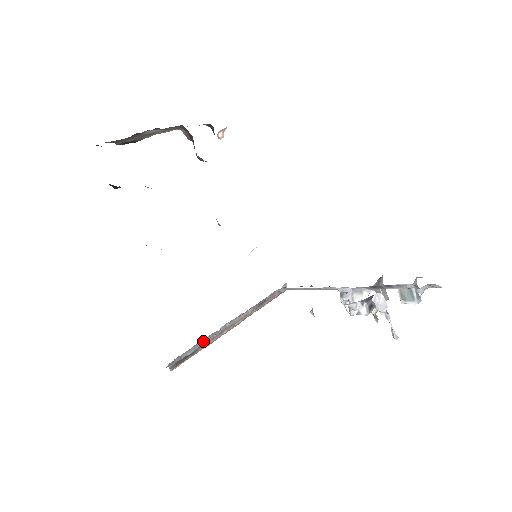
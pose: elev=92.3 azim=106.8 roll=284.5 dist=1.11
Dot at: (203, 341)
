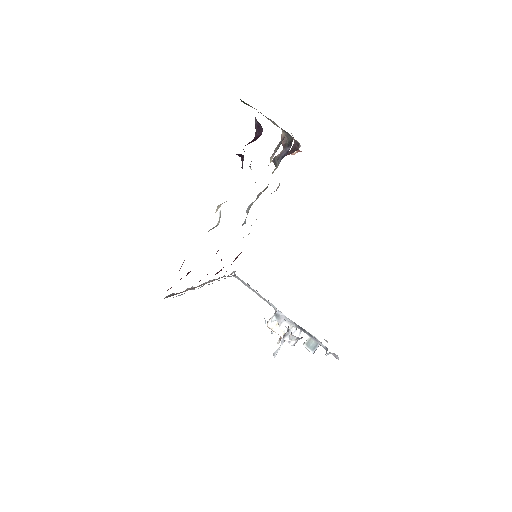
Dot at: occluded
